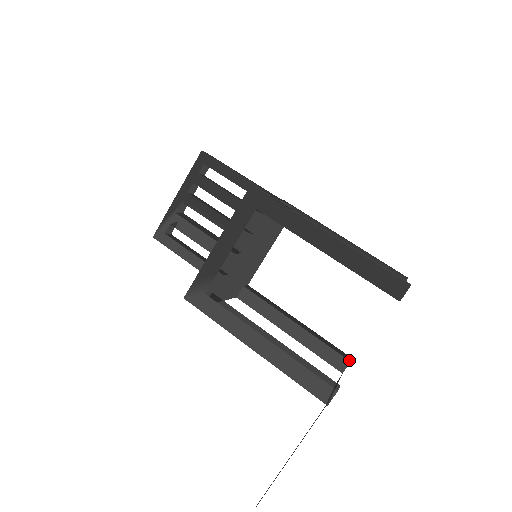
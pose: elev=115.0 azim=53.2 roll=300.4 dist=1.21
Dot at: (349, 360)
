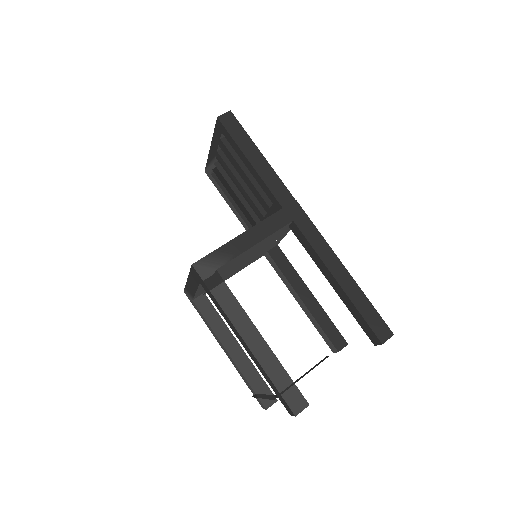
Dot at: (338, 350)
